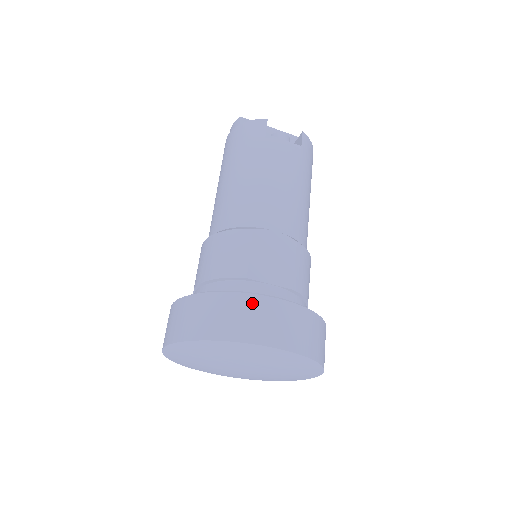
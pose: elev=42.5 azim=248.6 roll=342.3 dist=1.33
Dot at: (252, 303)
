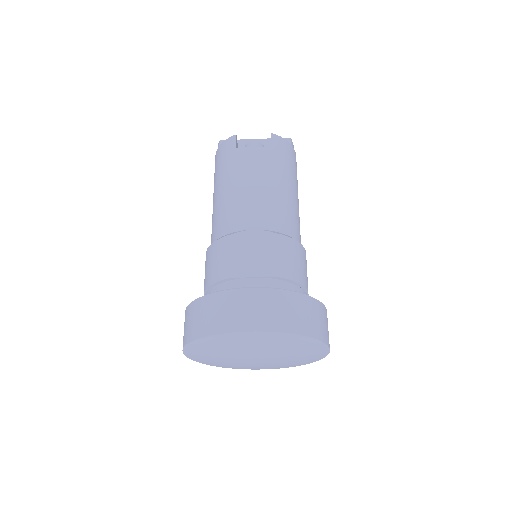
Dot at: (229, 298)
